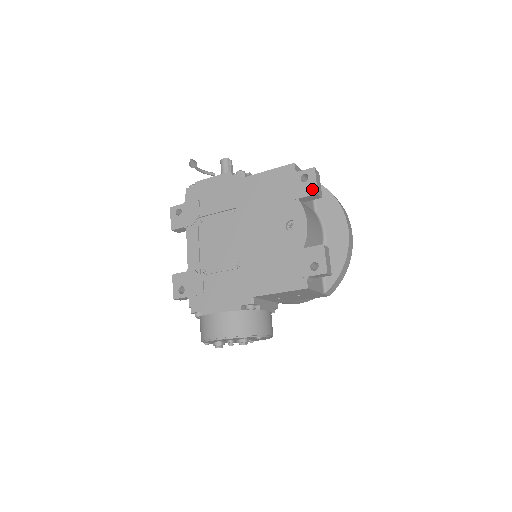
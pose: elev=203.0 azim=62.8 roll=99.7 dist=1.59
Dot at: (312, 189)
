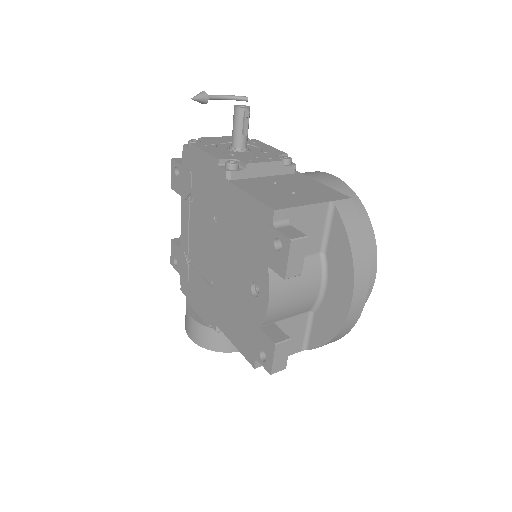
Dot at: (281, 268)
